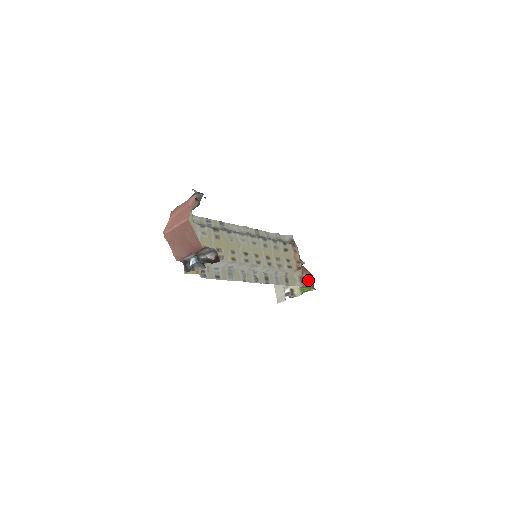
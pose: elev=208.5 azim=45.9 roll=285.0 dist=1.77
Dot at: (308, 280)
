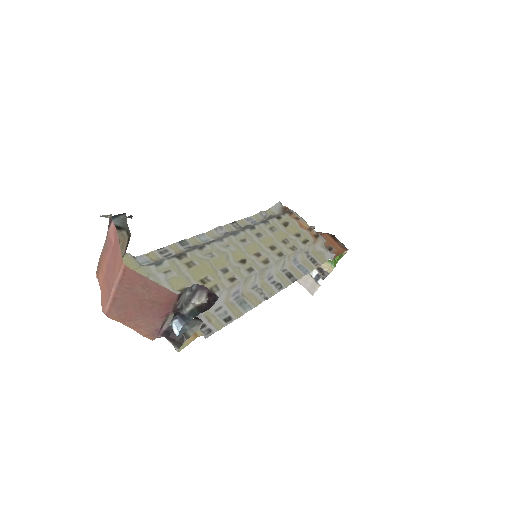
Dot at: (333, 244)
